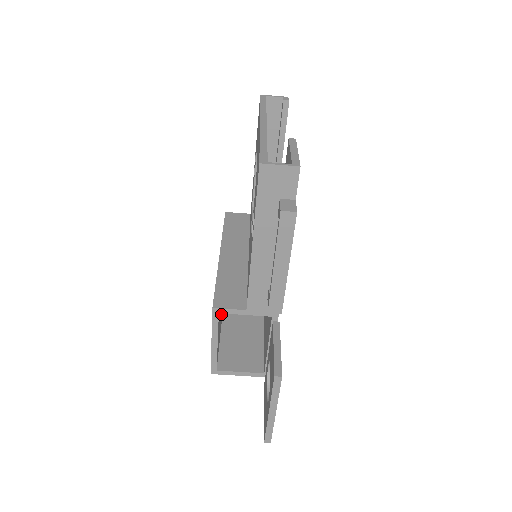
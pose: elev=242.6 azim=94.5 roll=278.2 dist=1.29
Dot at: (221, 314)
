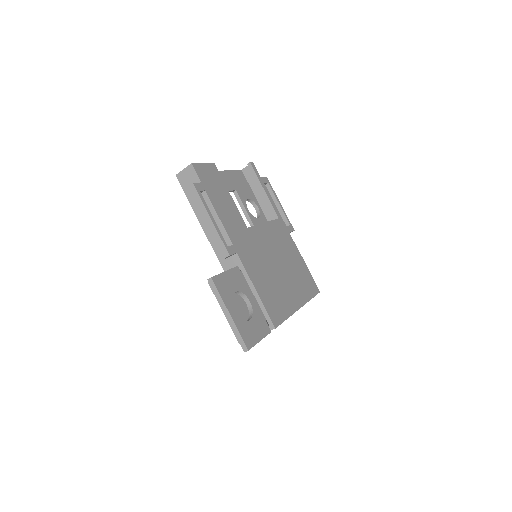
Dot at: occluded
